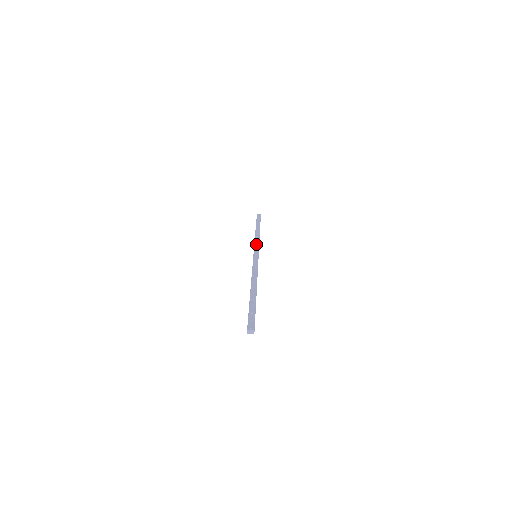
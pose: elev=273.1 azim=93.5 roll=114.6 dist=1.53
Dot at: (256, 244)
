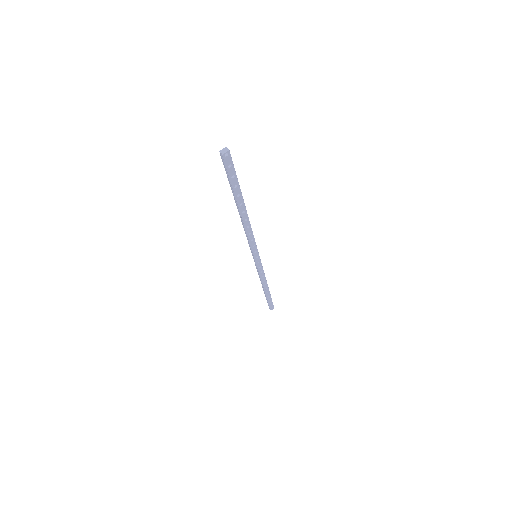
Dot at: occluded
